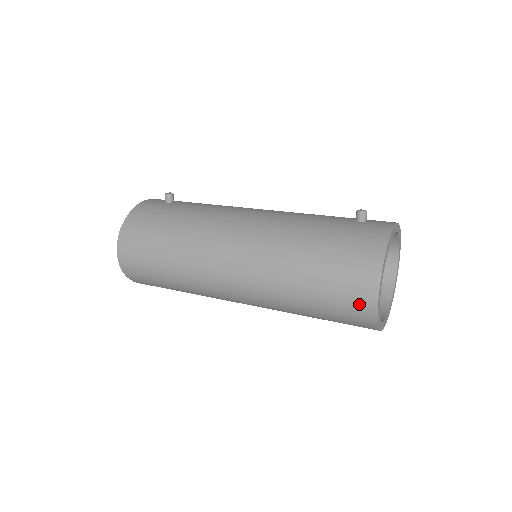
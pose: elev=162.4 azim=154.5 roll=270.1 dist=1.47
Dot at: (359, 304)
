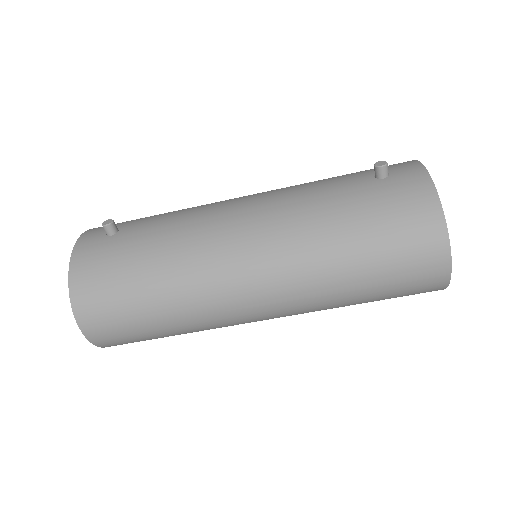
Dot at: (428, 279)
